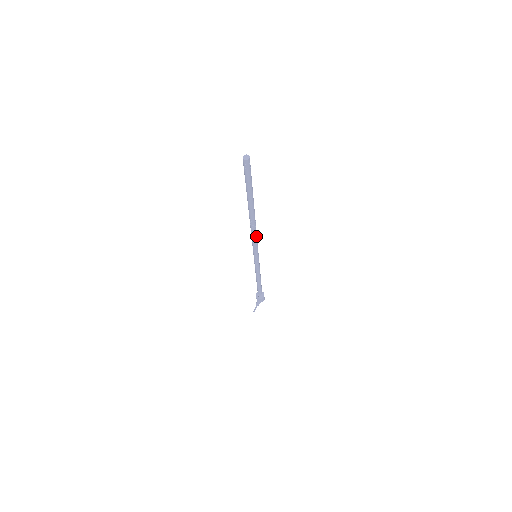
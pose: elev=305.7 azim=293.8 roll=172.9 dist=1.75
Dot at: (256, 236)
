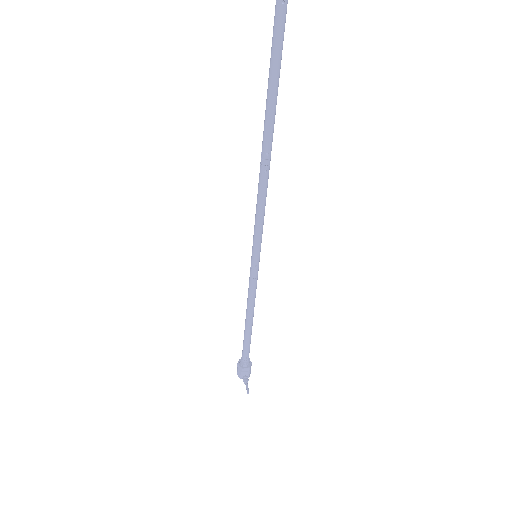
Dot at: (265, 199)
